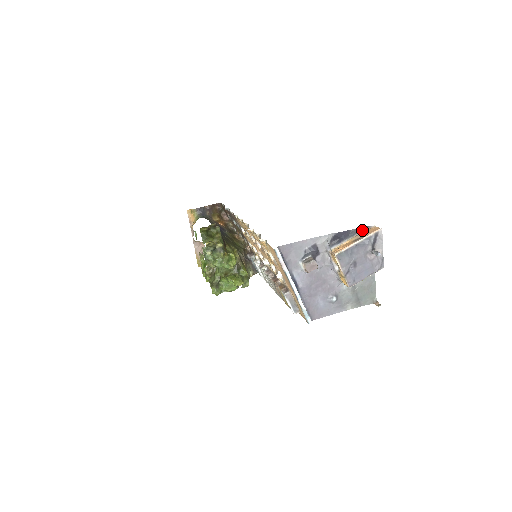
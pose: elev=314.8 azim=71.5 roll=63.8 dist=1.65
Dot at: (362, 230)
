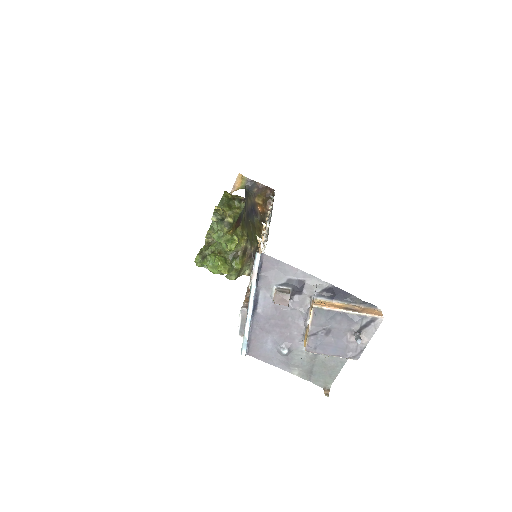
Dot at: (364, 304)
